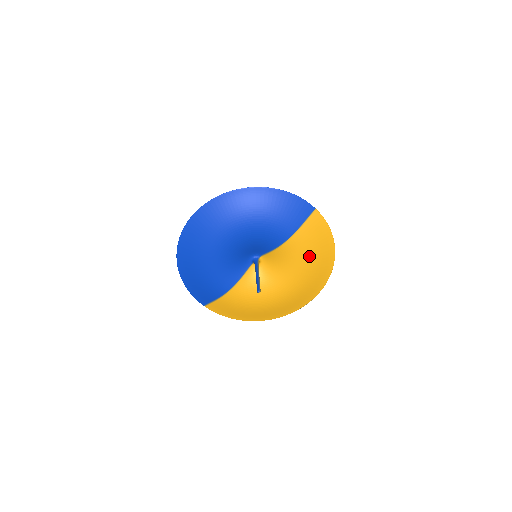
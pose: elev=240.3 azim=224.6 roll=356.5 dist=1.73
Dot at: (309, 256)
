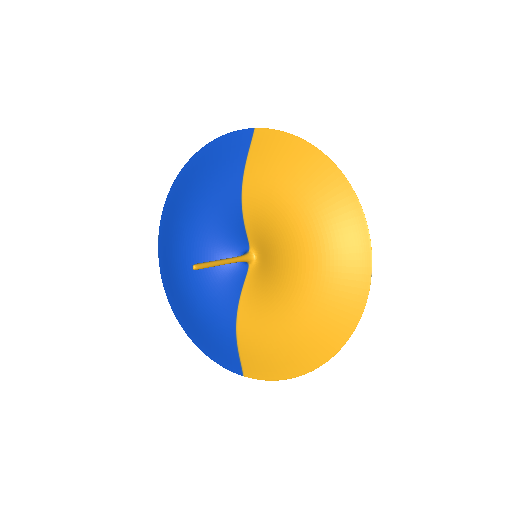
Dot at: (287, 190)
